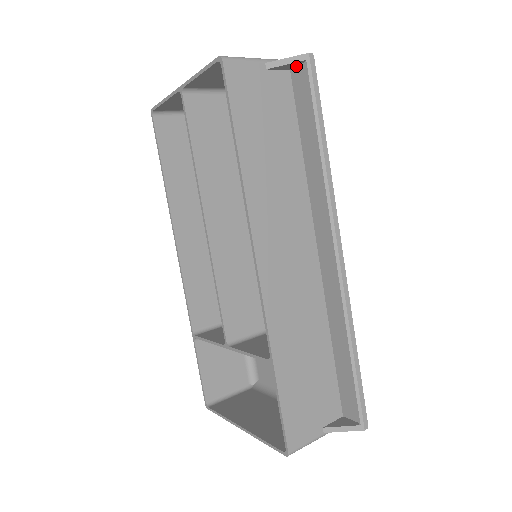
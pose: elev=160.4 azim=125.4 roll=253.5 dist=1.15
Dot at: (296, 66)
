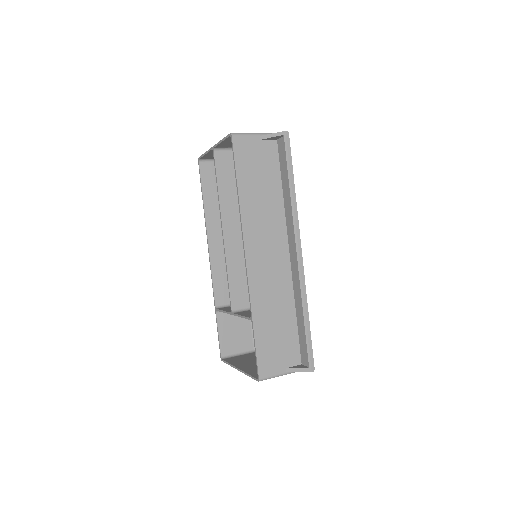
Dot at: (279, 138)
